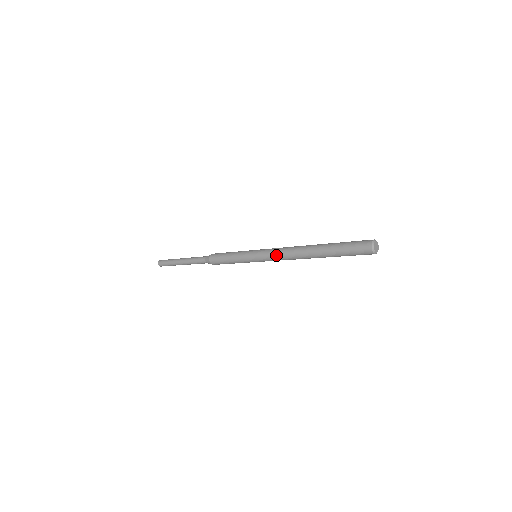
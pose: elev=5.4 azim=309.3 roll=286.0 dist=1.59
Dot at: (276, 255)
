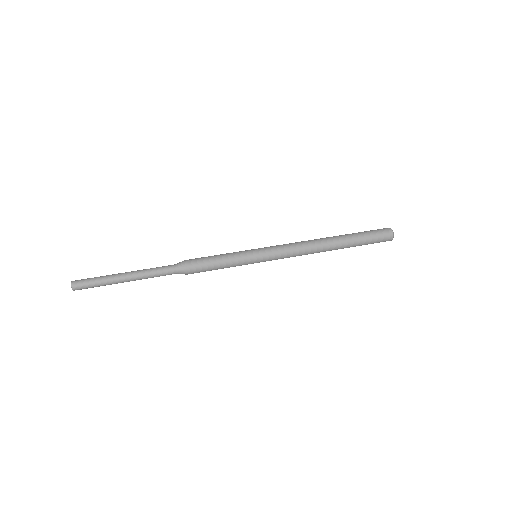
Dot at: (291, 254)
